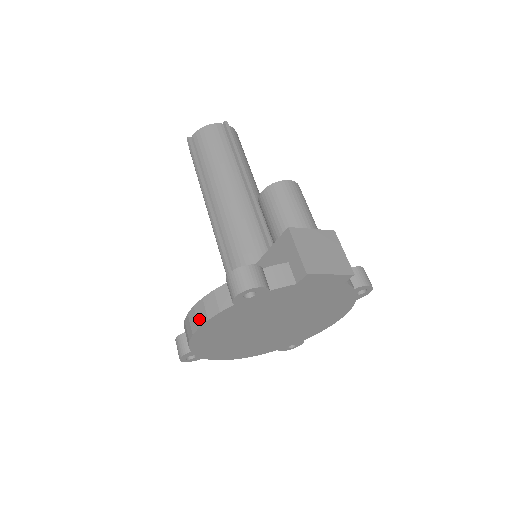
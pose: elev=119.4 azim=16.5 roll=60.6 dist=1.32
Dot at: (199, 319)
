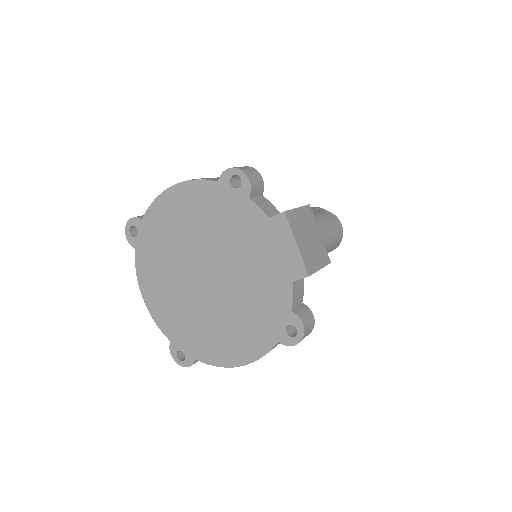
Dot at: occluded
